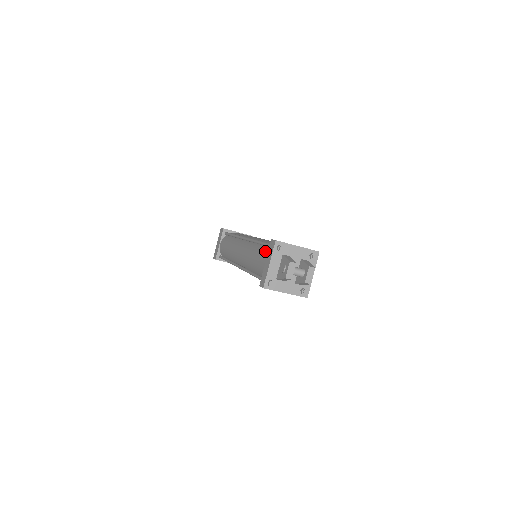
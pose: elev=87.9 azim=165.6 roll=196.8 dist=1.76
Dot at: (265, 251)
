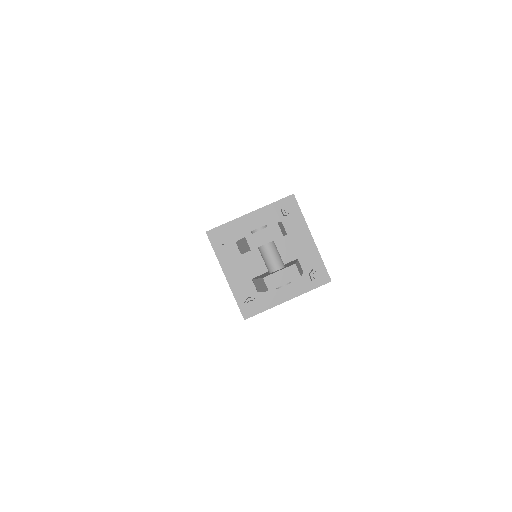
Dot at: occluded
